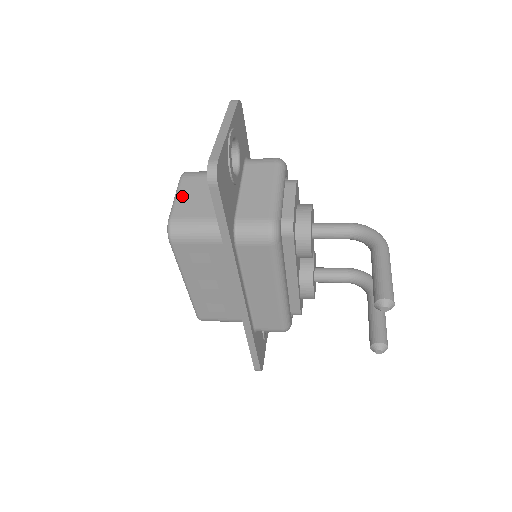
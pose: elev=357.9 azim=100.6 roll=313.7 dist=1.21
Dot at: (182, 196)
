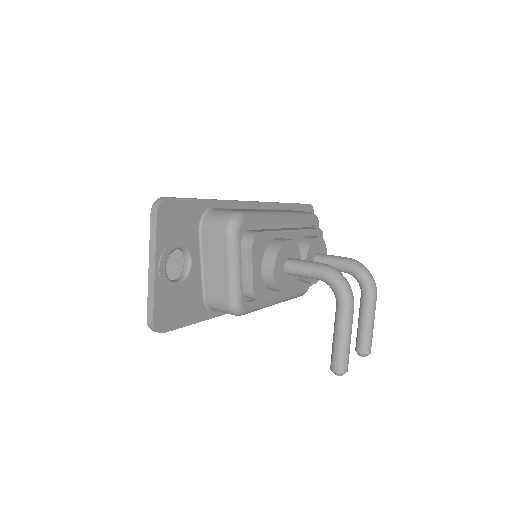
Dot at: occluded
